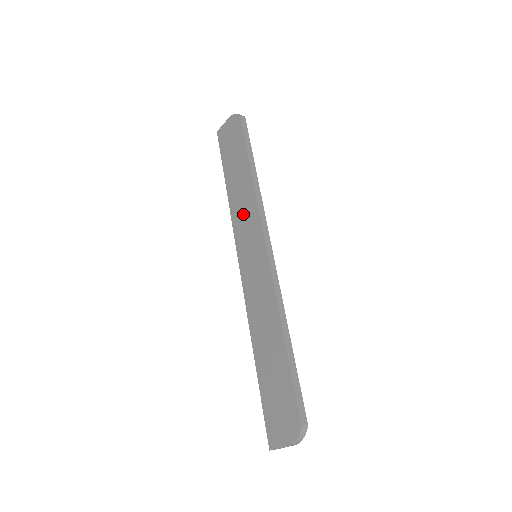
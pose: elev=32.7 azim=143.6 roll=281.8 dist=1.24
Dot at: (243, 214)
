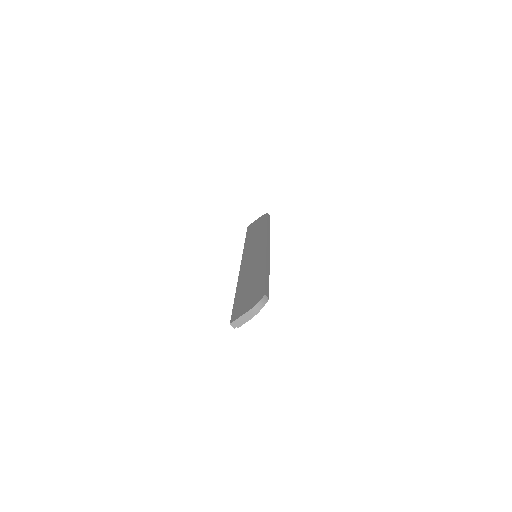
Dot at: (254, 242)
